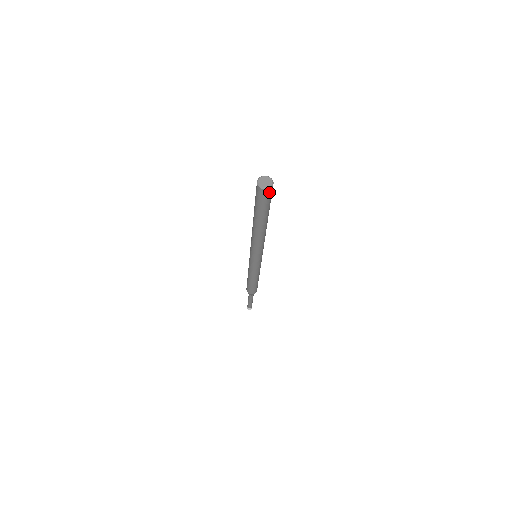
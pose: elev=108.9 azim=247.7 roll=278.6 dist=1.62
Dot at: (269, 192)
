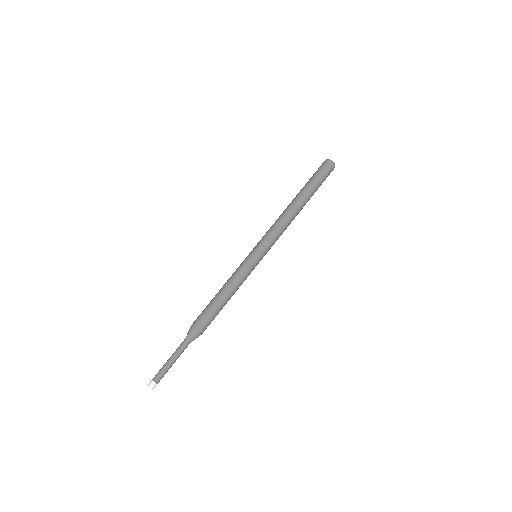
Dot at: (330, 166)
